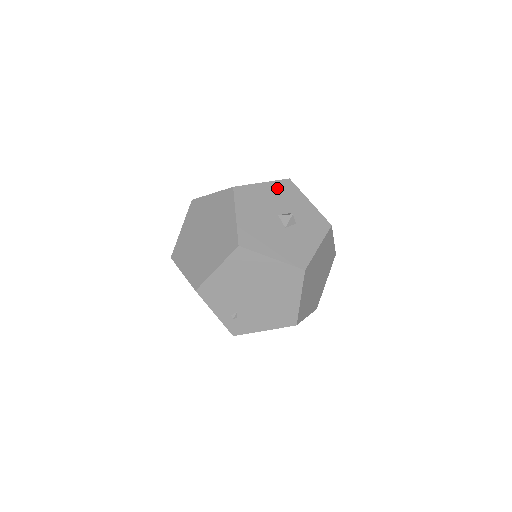
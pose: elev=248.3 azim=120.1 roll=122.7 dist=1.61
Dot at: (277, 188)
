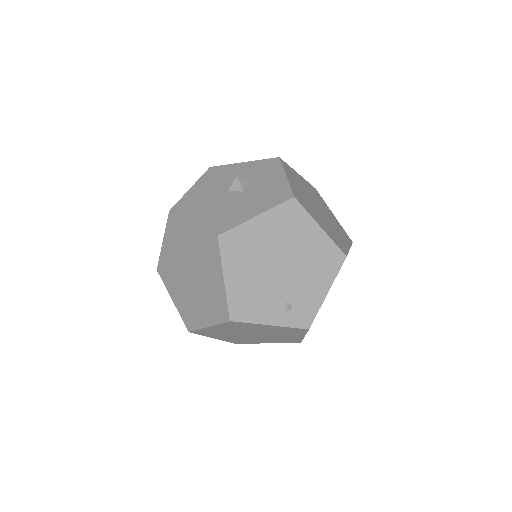
Dot at: (207, 180)
